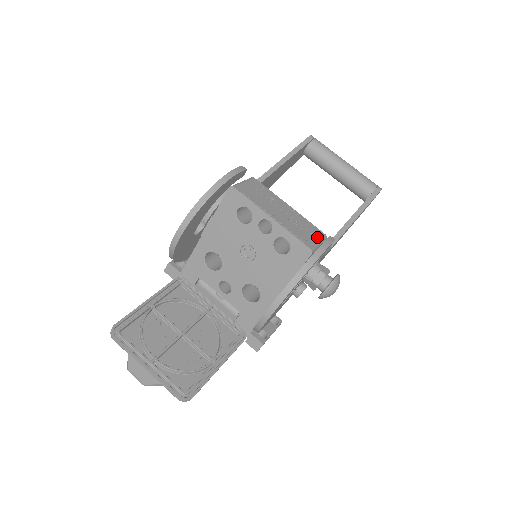
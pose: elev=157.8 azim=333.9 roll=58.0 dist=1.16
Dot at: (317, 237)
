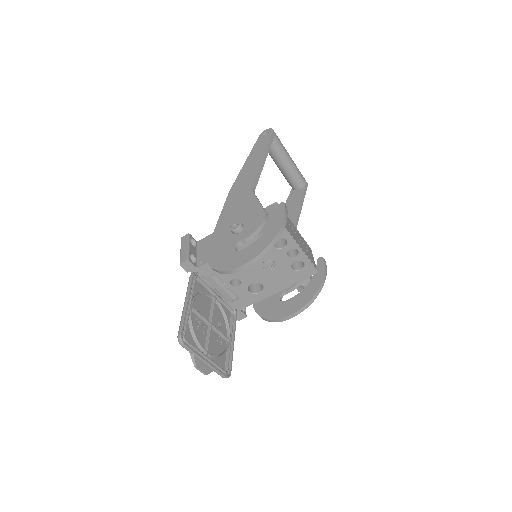
Dot at: (312, 255)
